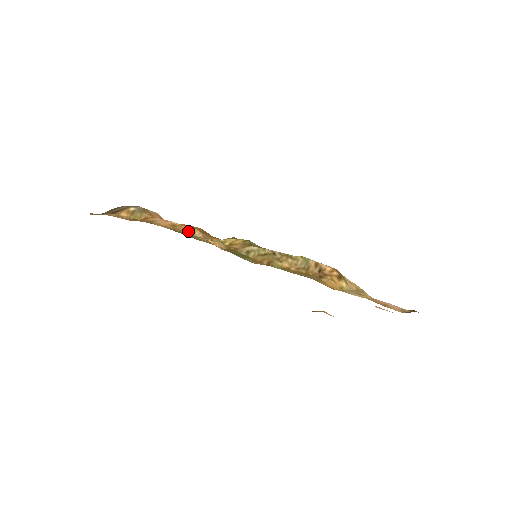
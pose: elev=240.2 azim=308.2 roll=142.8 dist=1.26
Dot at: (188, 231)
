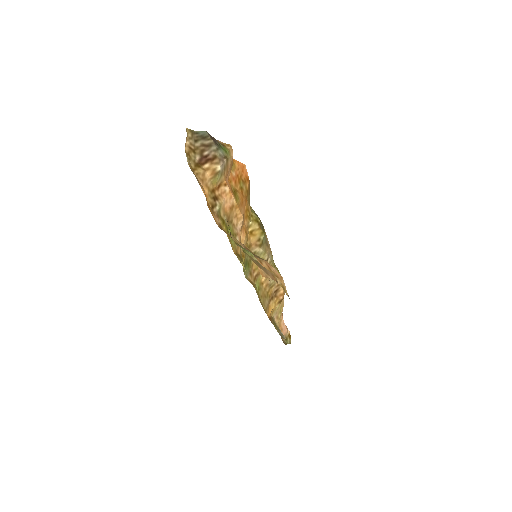
Dot at: (236, 218)
